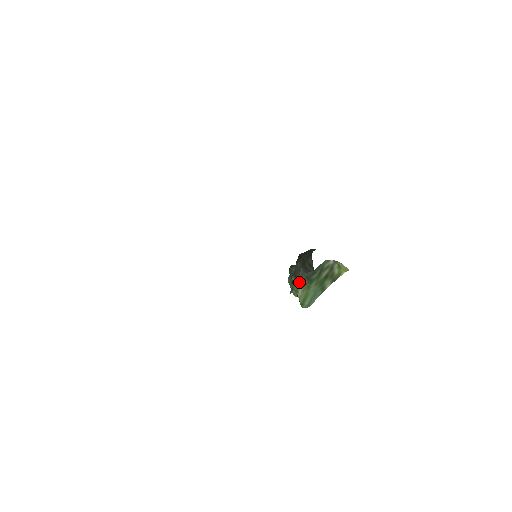
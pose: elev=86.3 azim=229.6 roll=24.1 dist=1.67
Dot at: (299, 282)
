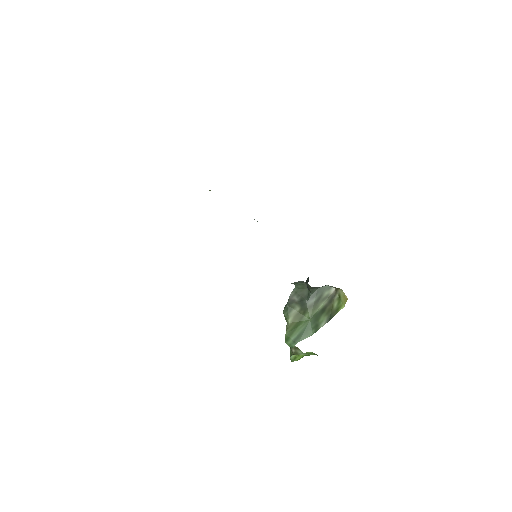
Dot at: (292, 307)
